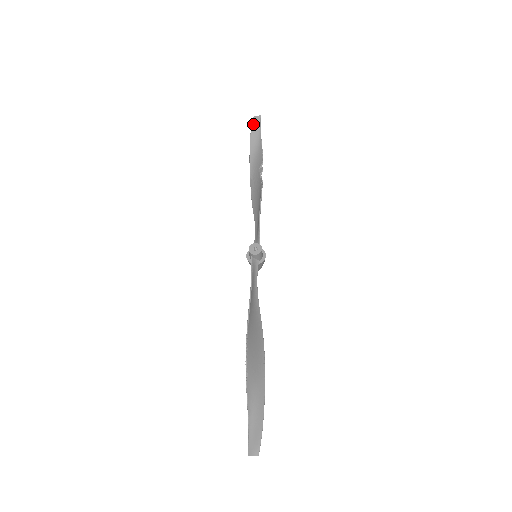
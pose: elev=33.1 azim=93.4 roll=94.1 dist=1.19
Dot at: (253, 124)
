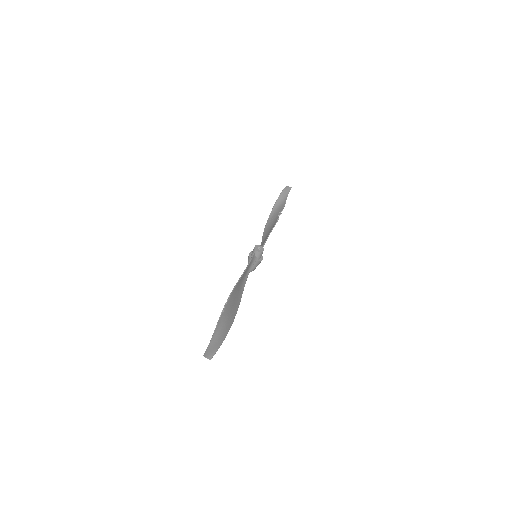
Dot at: (285, 189)
